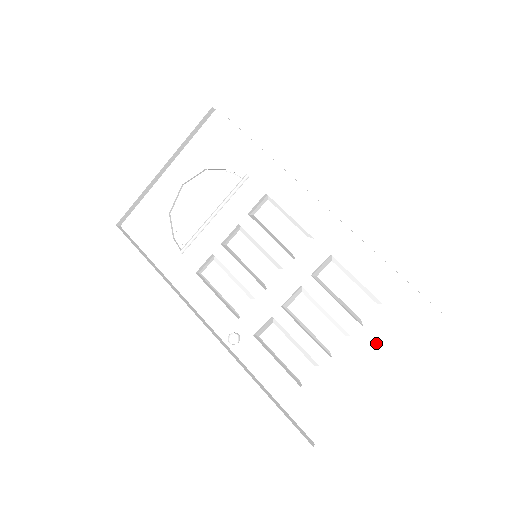
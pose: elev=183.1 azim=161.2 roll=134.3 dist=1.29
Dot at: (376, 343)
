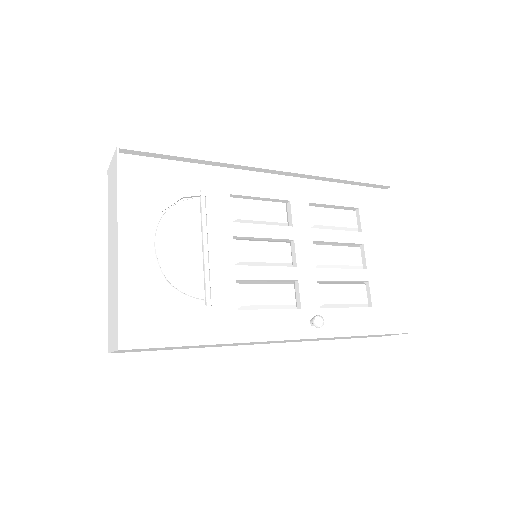
Dot at: (375, 235)
